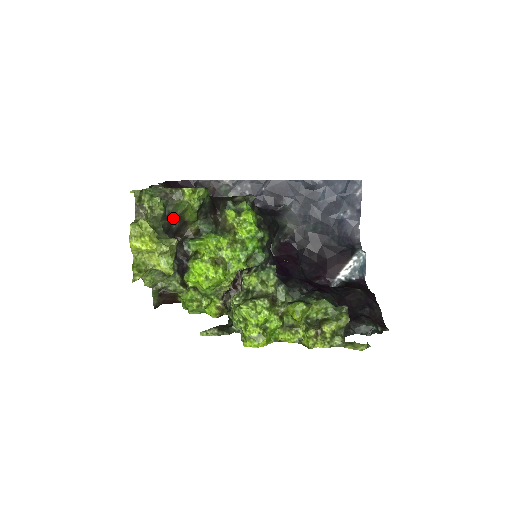
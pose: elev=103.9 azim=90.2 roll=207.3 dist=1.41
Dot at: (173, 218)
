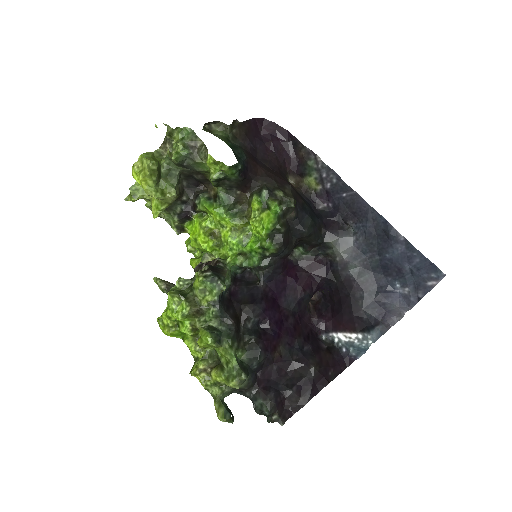
Dot at: (195, 170)
